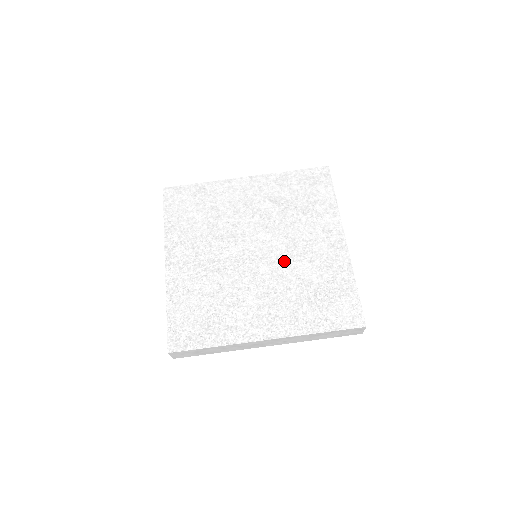
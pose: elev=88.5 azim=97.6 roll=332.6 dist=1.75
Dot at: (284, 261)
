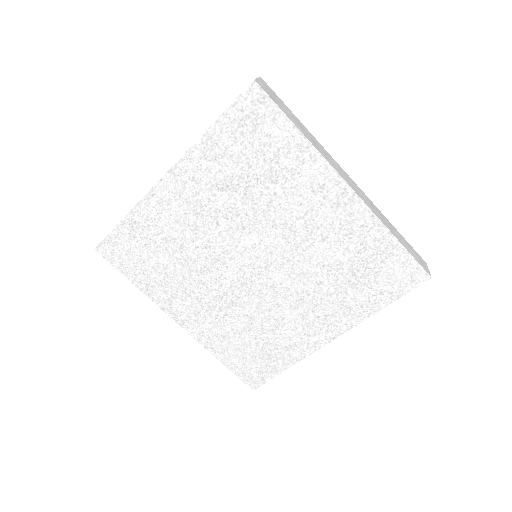
Dot at: (293, 256)
